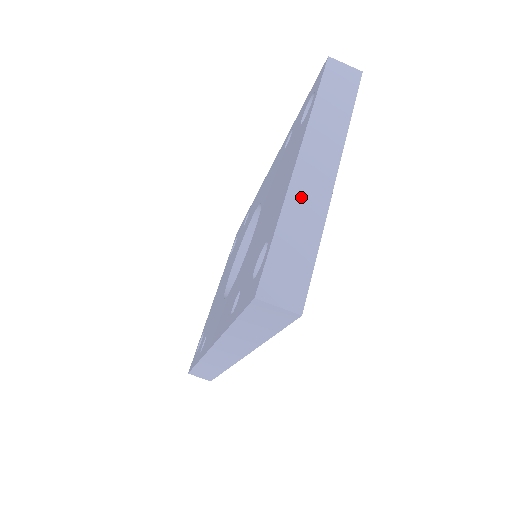
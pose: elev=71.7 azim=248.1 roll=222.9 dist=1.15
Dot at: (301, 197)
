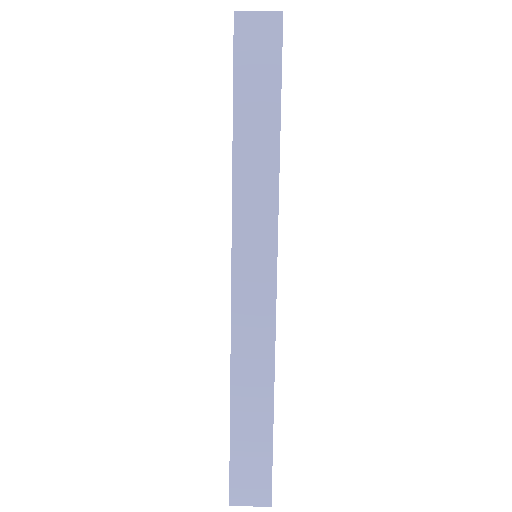
Dot at: occluded
